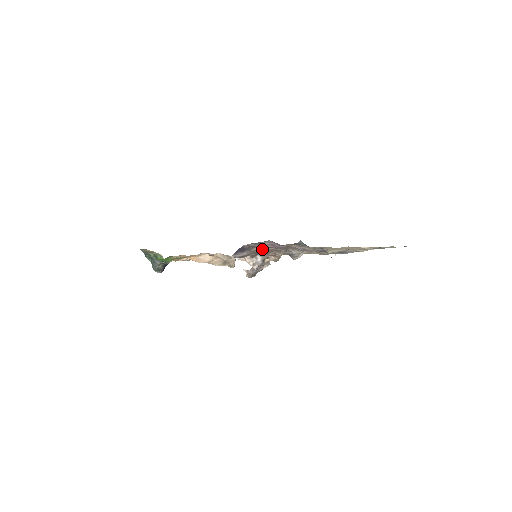
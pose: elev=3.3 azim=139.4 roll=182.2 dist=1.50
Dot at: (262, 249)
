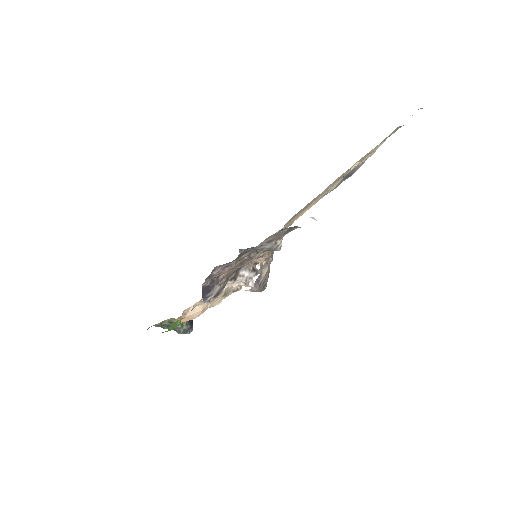
Dot at: (230, 270)
